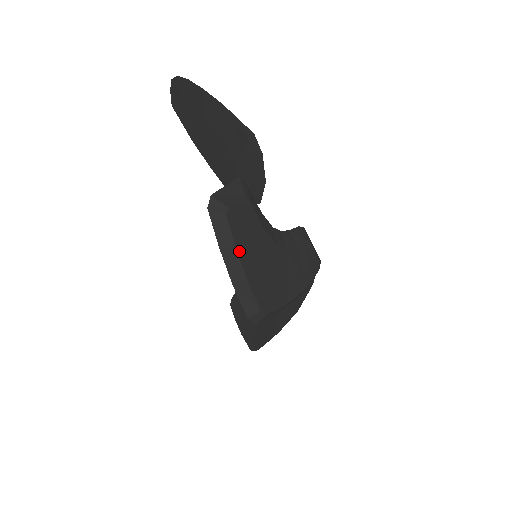
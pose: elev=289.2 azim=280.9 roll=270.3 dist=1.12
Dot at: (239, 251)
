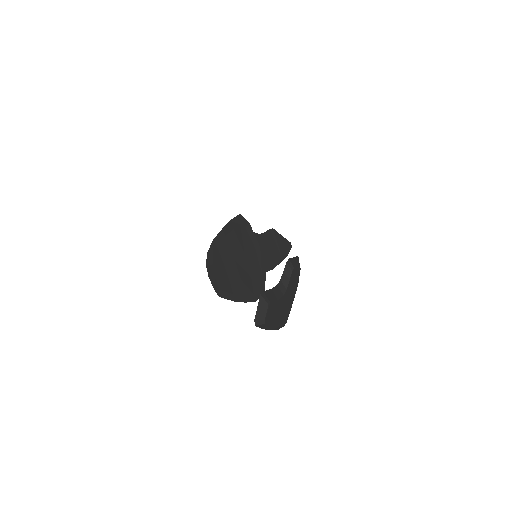
Dot at: (272, 325)
